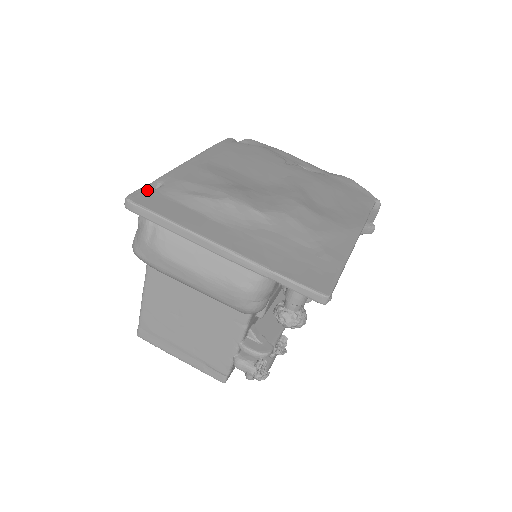
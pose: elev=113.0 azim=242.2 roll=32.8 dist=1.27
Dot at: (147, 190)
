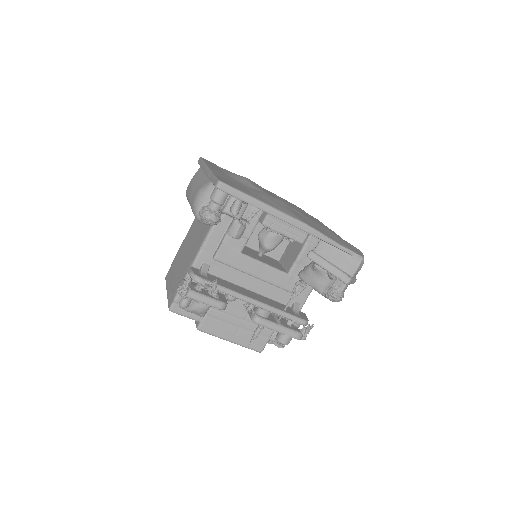
Dot at: (215, 164)
